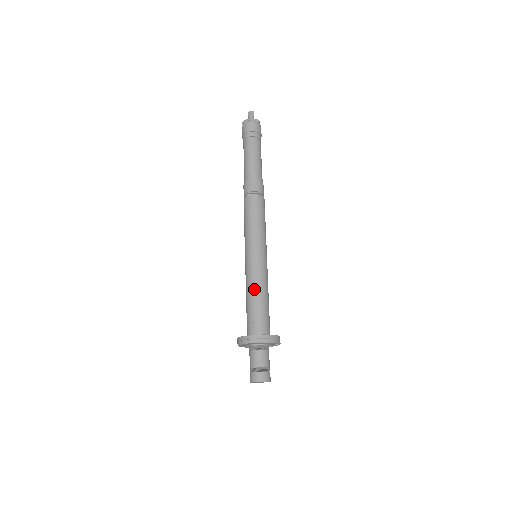
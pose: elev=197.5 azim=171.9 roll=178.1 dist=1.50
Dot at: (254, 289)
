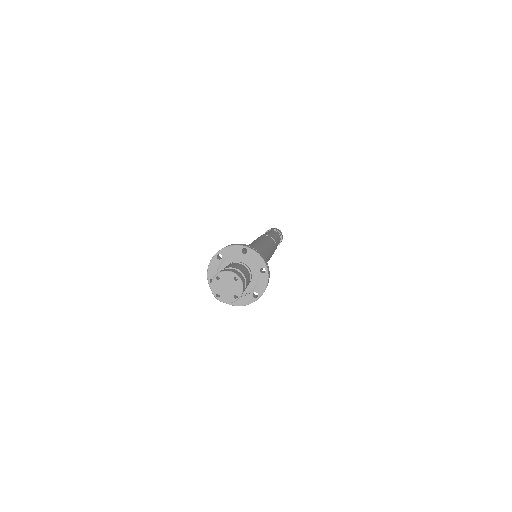
Dot at: occluded
